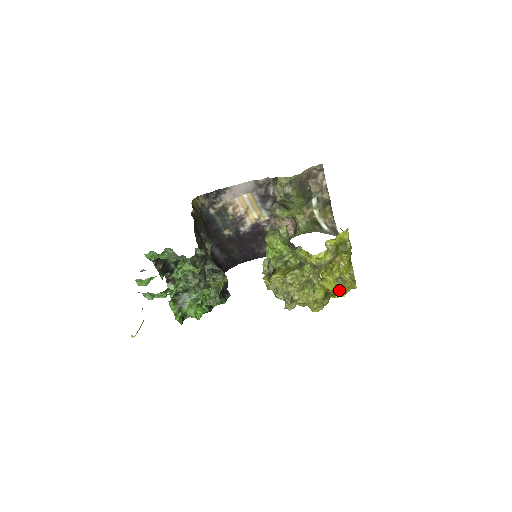
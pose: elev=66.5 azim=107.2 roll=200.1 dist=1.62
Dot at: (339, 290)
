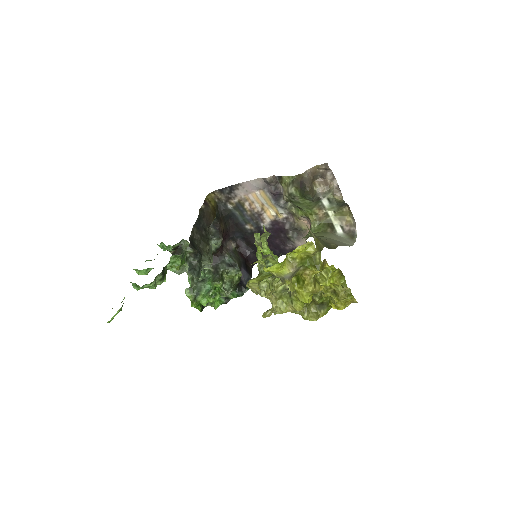
Dot at: (333, 302)
